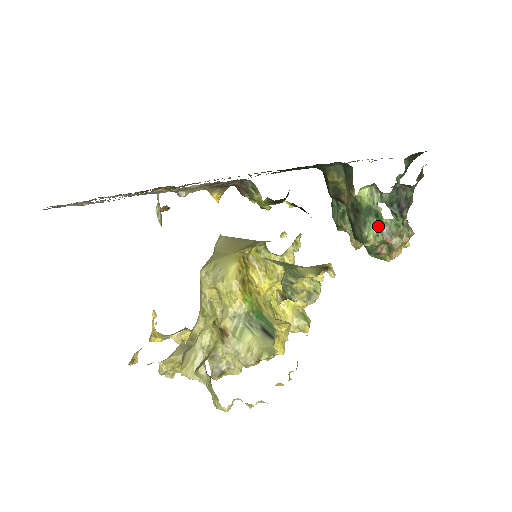
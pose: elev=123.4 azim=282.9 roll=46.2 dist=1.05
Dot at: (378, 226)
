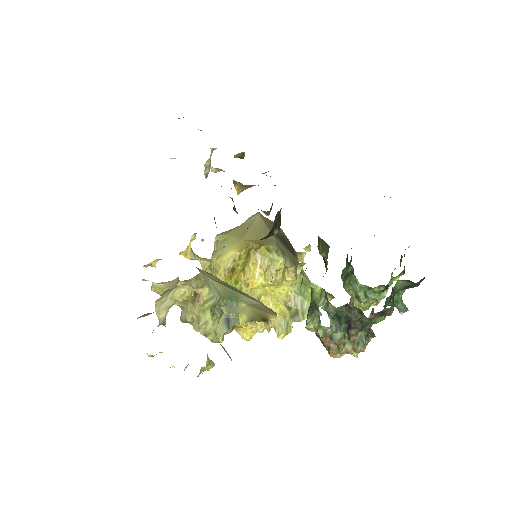
Dot at: occluded
